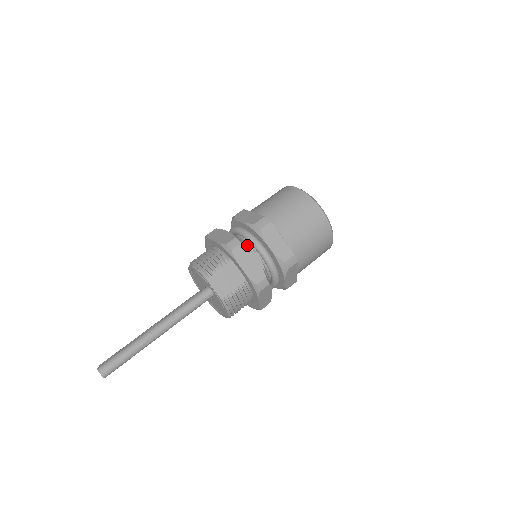
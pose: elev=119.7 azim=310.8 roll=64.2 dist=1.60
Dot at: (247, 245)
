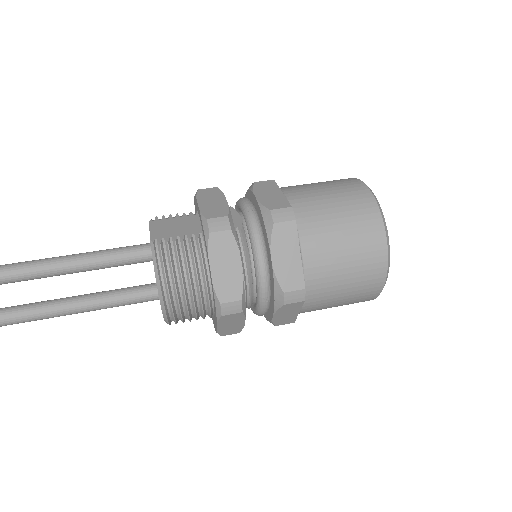
Dot at: (232, 207)
